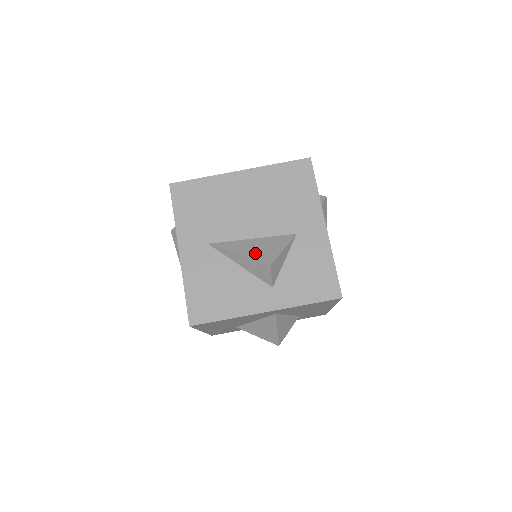
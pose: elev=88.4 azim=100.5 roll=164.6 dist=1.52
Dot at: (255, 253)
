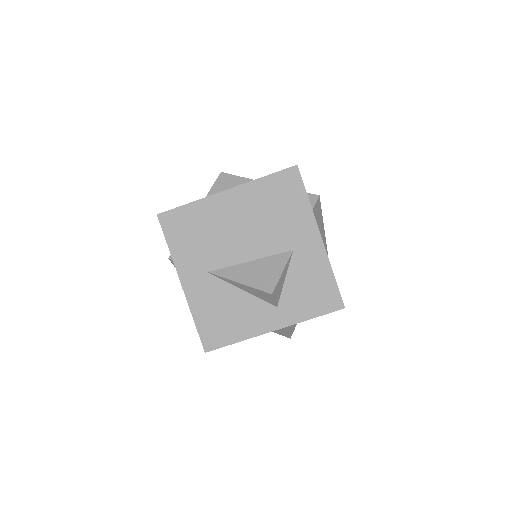
Dot at: (255, 280)
